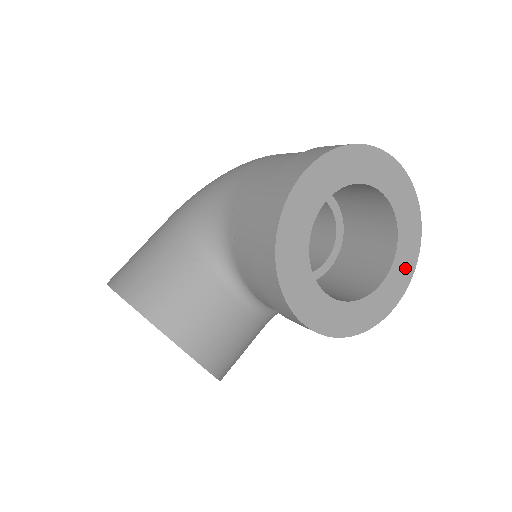
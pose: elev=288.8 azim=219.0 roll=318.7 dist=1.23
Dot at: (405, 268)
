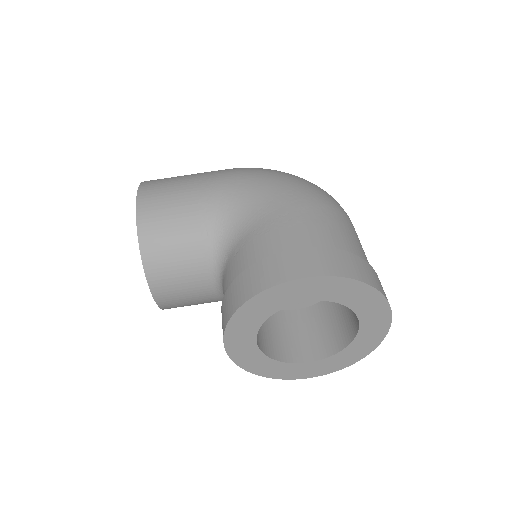
Dot at: (334, 365)
